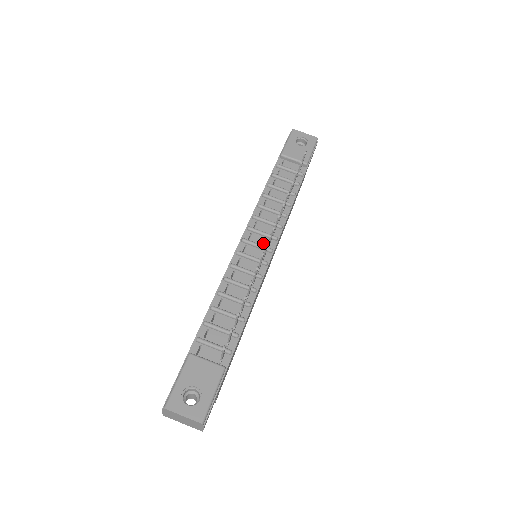
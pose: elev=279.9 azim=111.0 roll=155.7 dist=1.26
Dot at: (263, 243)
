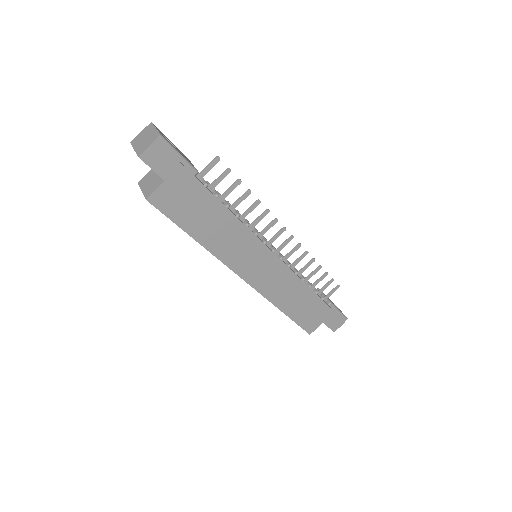
Dot at: occluded
